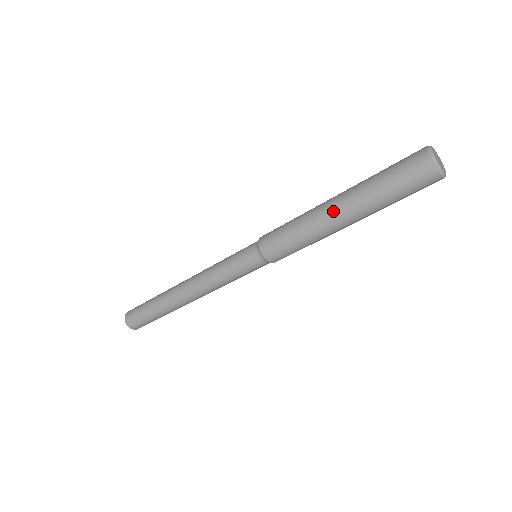
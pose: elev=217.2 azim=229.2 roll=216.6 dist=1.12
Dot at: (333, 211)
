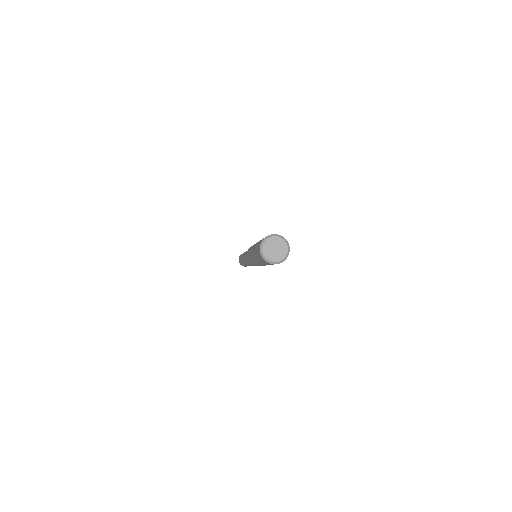
Dot at: (261, 265)
